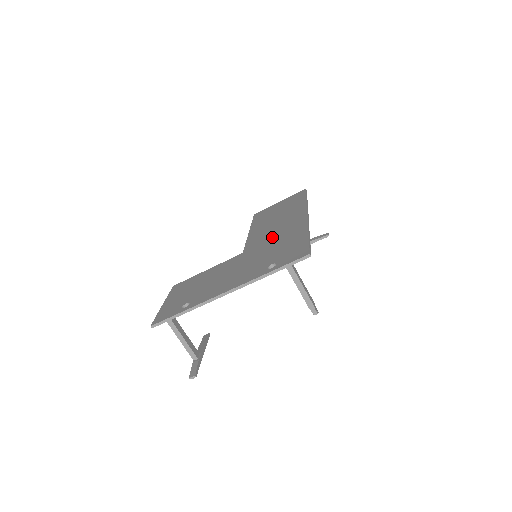
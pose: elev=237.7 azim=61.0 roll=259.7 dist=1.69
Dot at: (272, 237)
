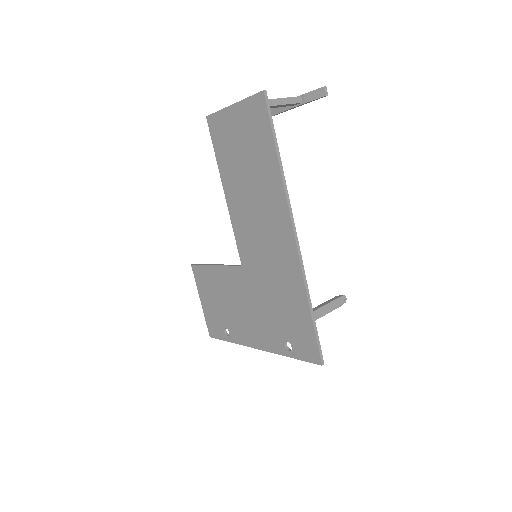
Dot at: (265, 262)
